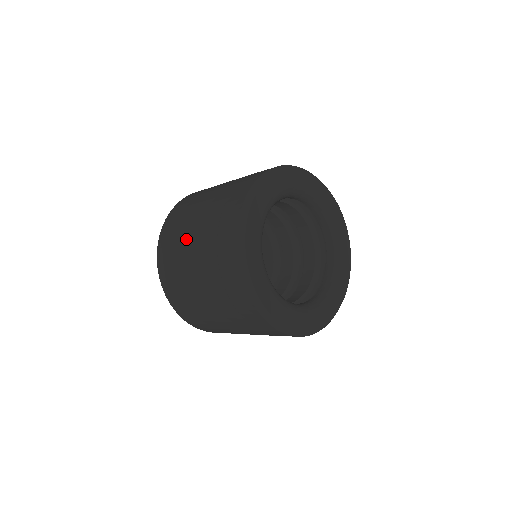
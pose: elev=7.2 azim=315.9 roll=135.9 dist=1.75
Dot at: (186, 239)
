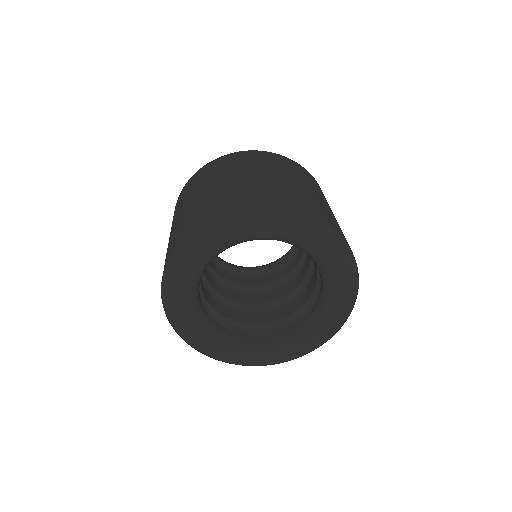
Dot at: (170, 232)
